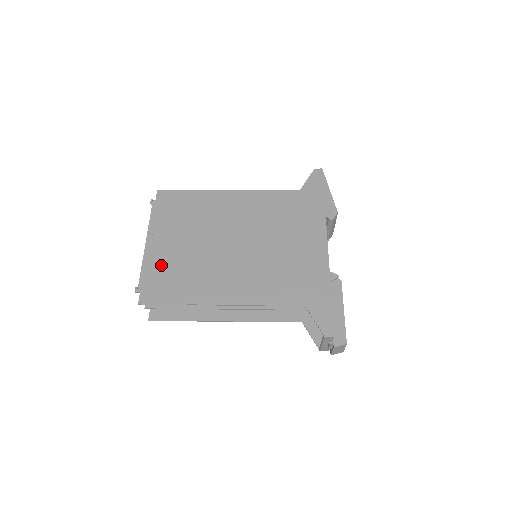
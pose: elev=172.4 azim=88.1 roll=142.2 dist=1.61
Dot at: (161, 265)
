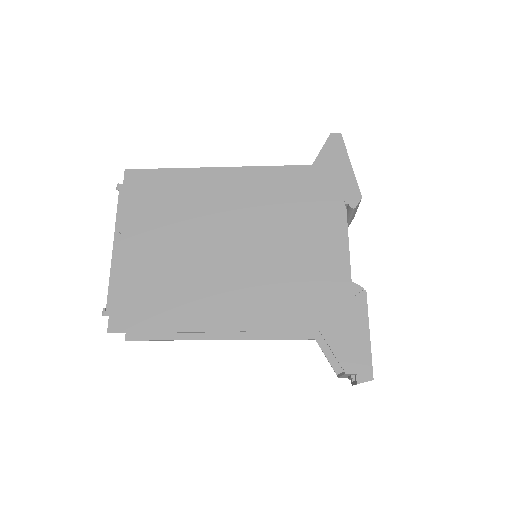
Dot at: (134, 277)
